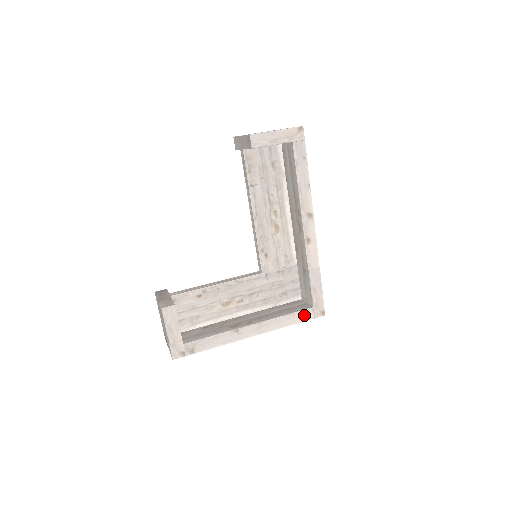
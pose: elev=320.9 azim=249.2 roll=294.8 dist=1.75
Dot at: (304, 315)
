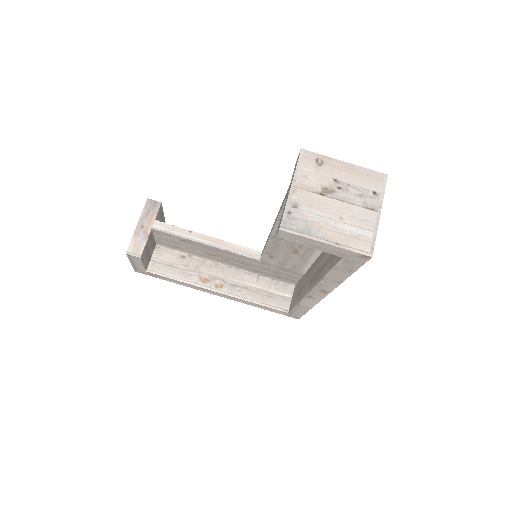
Dot at: (276, 311)
